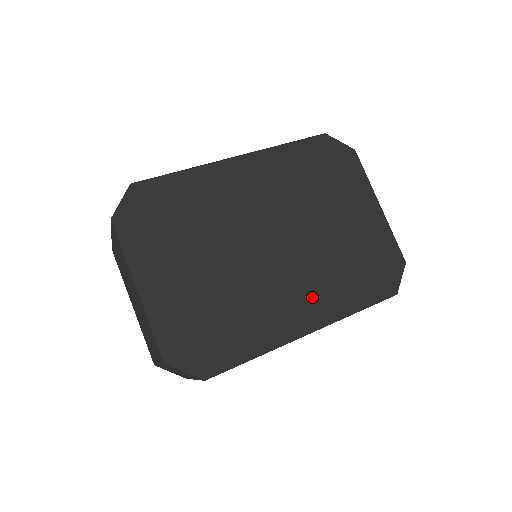
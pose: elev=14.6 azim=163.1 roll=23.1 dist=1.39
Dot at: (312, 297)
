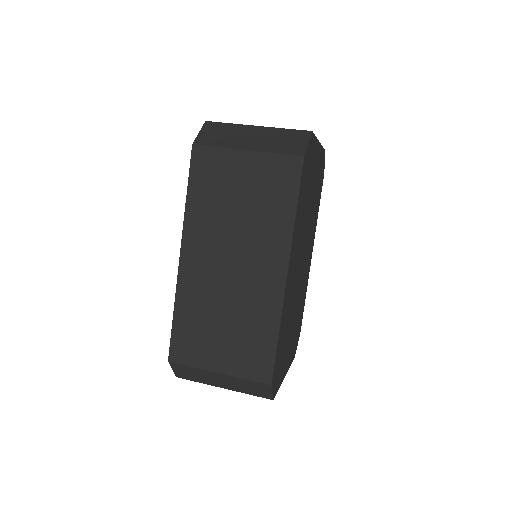
Dot at: (311, 245)
